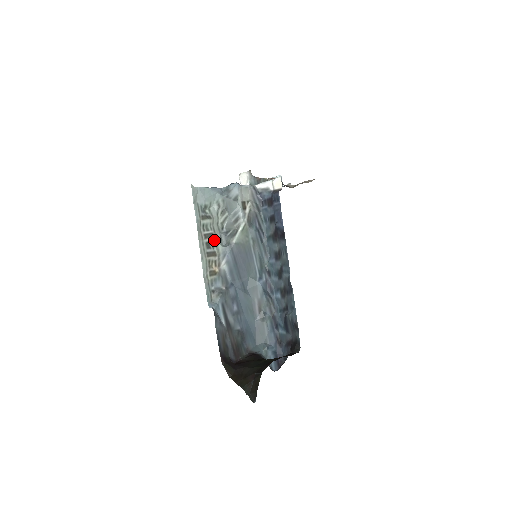
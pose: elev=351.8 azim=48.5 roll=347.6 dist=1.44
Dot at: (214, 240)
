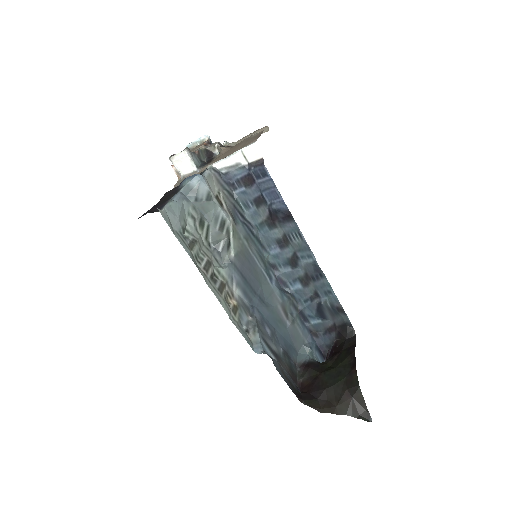
Dot at: (213, 267)
